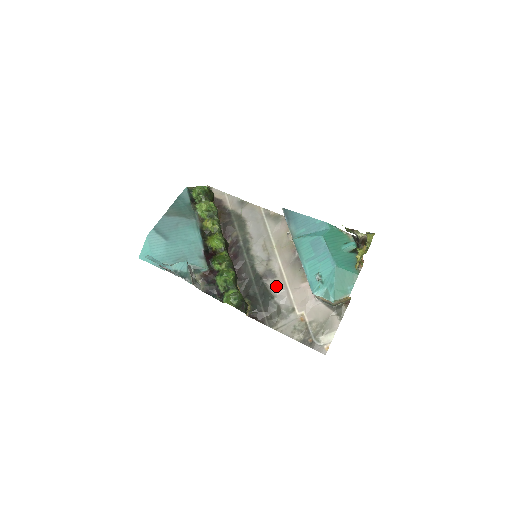
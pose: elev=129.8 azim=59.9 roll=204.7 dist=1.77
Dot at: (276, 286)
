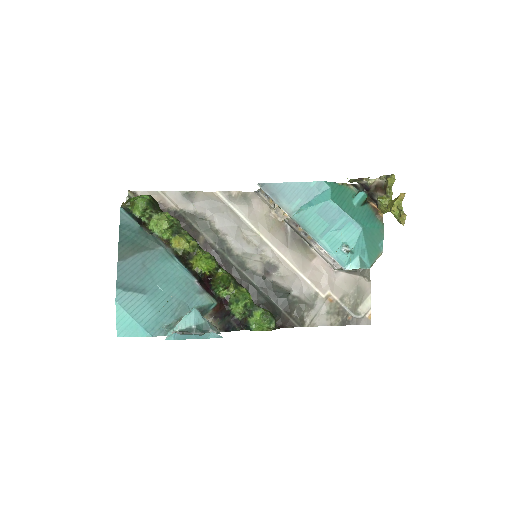
Dot at: (284, 278)
